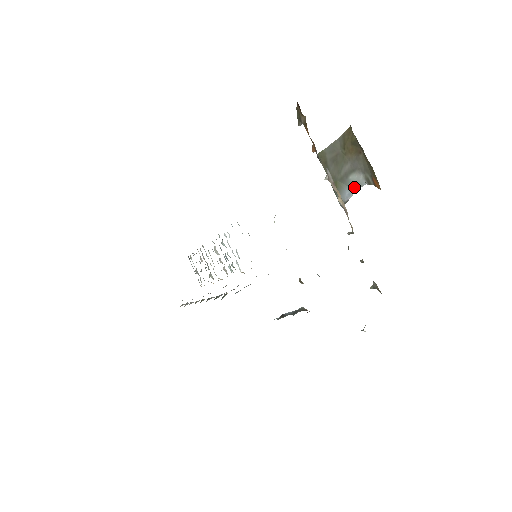
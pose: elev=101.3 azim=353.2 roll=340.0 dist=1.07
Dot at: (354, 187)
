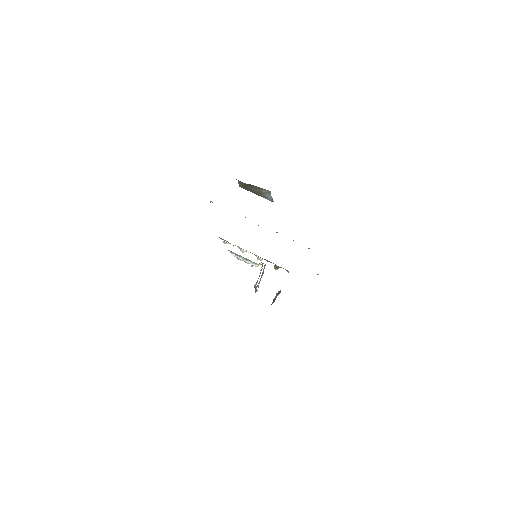
Dot at: (268, 193)
